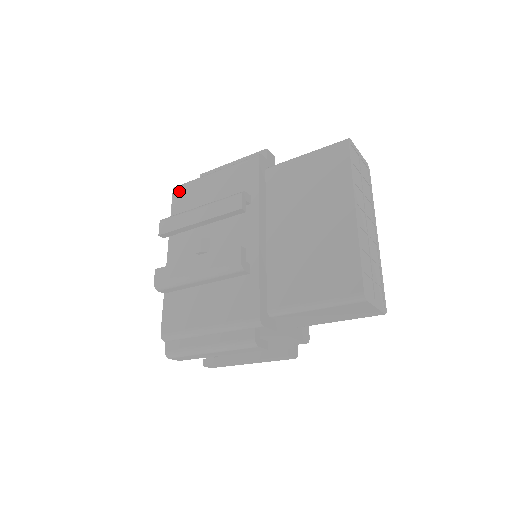
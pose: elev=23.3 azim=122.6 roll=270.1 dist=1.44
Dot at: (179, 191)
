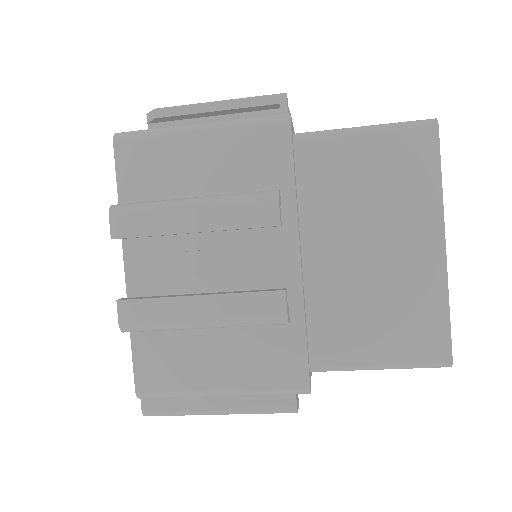
Dot at: (128, 147)
